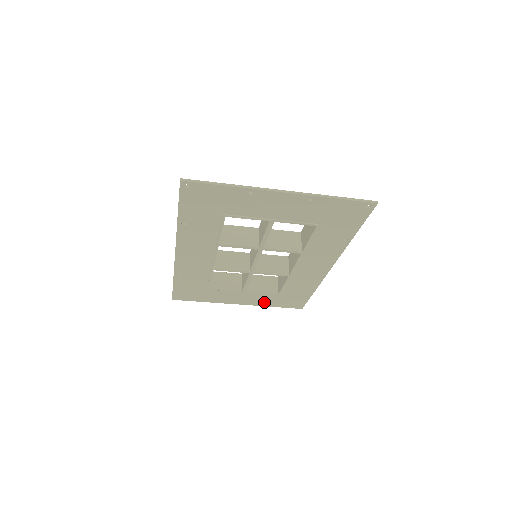
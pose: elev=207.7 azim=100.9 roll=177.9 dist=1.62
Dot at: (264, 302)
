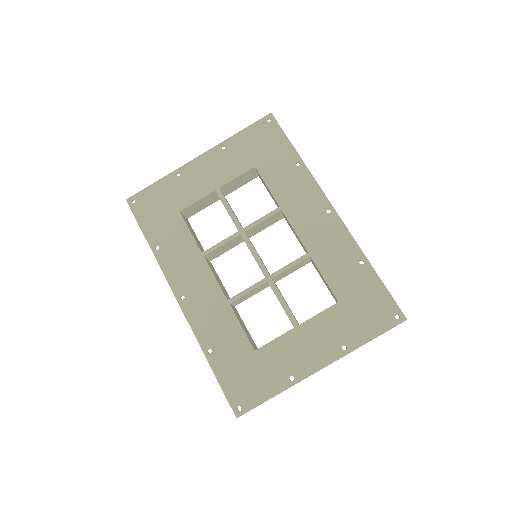
Dot at: (345, 339)
